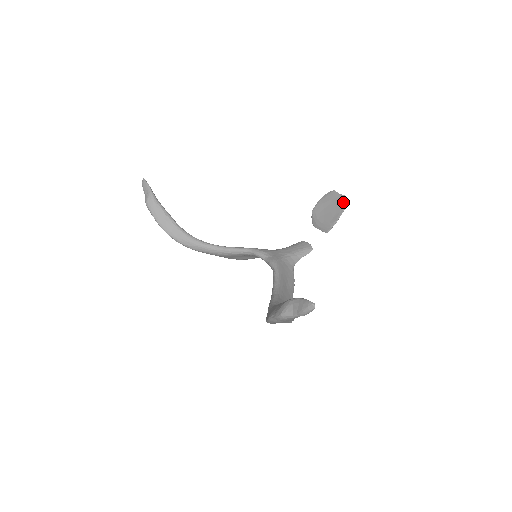
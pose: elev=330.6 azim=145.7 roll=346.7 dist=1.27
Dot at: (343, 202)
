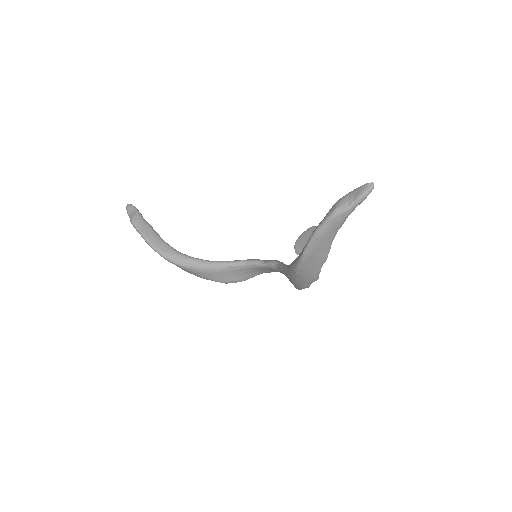
Dot at: occluded
